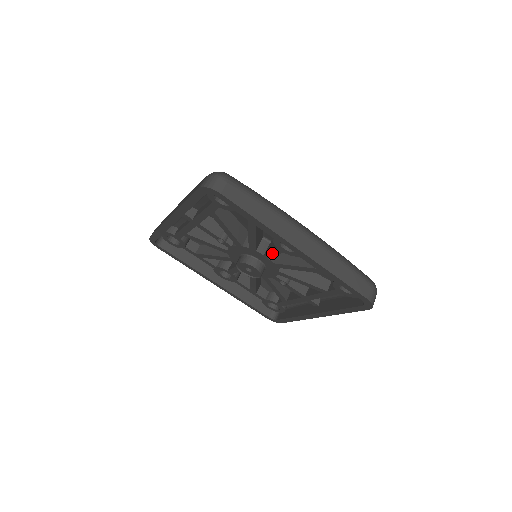
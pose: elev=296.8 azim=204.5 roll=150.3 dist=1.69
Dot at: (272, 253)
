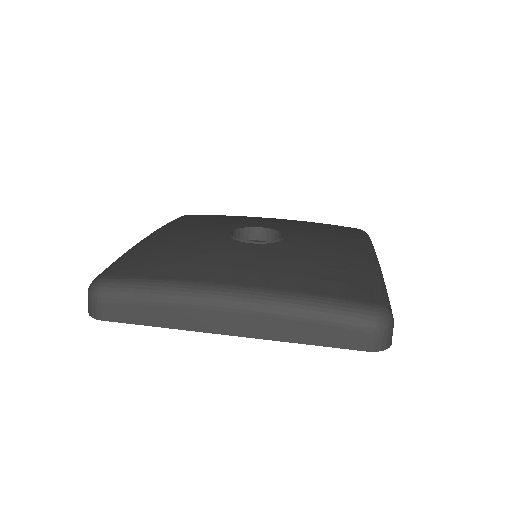
Dot at: occluded
